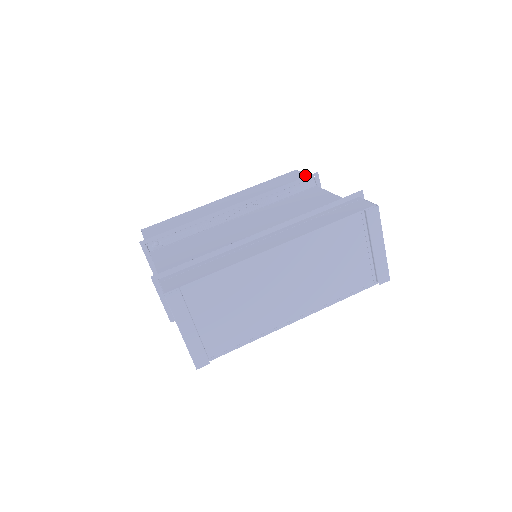
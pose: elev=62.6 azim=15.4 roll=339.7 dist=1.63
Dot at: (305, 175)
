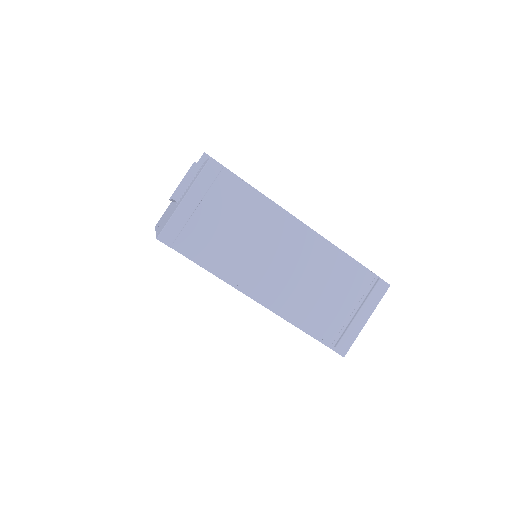
Dot at: occluded
